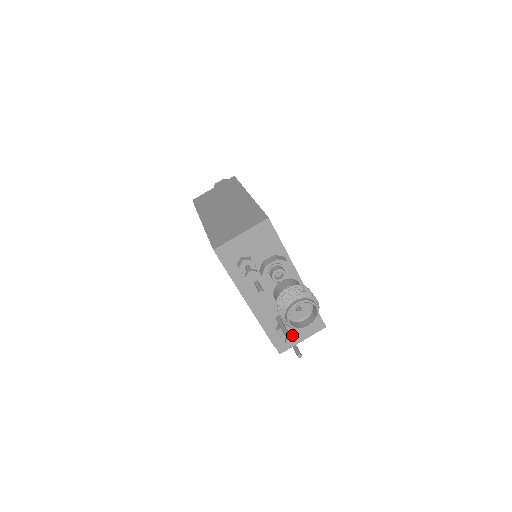
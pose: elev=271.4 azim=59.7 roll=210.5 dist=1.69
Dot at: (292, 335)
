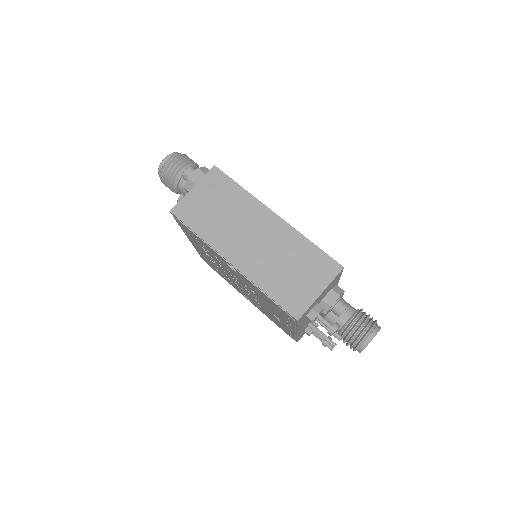
Dot at: (329, 337)
